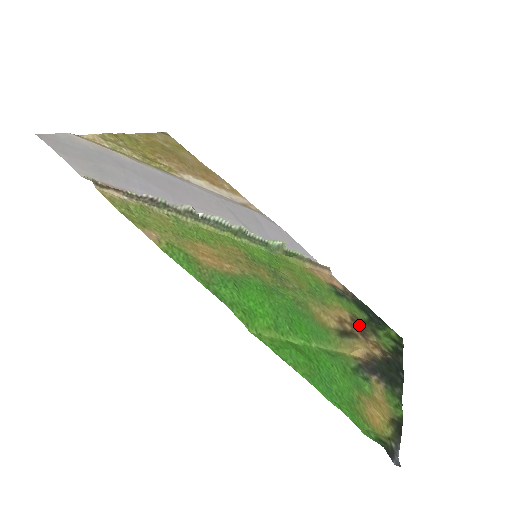
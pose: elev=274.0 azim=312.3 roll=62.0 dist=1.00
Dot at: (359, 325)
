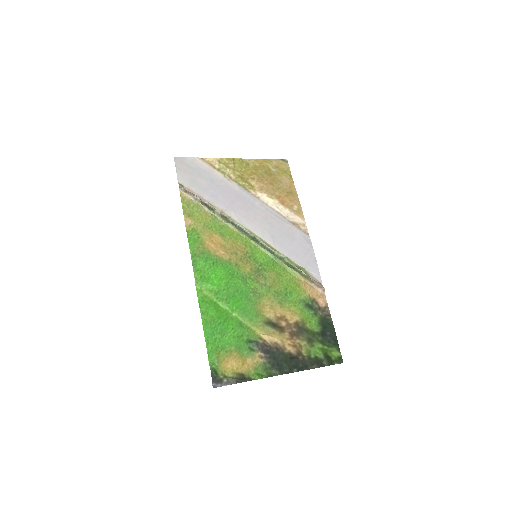
Dot at: (298, 329)
